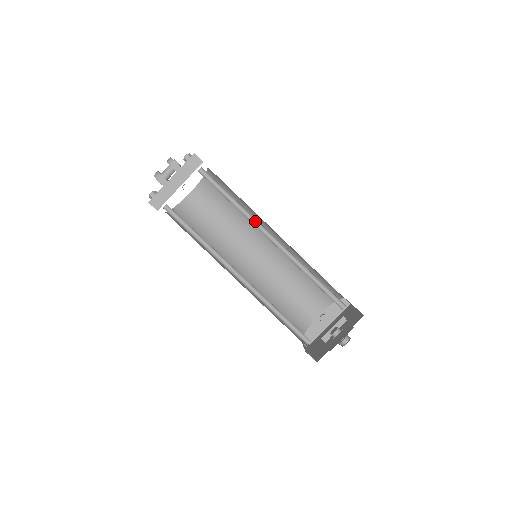
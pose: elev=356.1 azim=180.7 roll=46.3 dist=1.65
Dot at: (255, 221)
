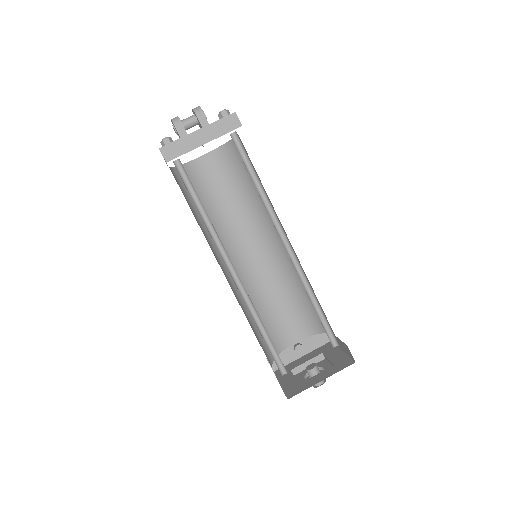
Dot at: (274, 217)
